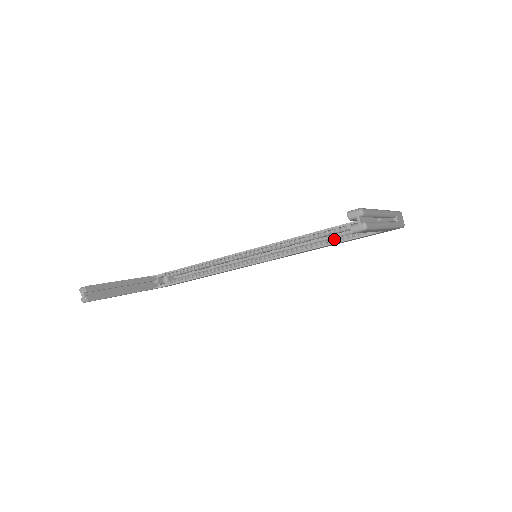
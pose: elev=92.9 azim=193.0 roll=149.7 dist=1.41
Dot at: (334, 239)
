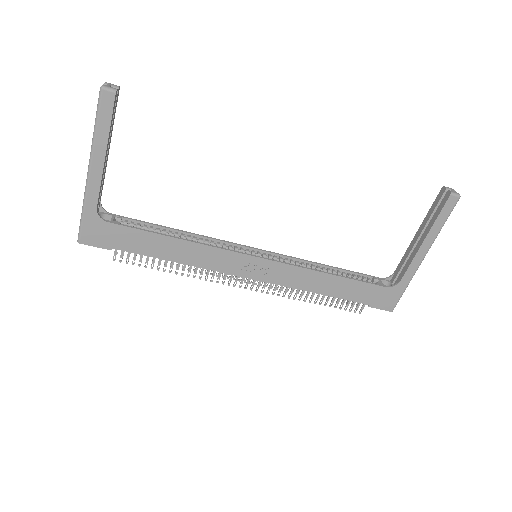
Dot at: (346, 277)
